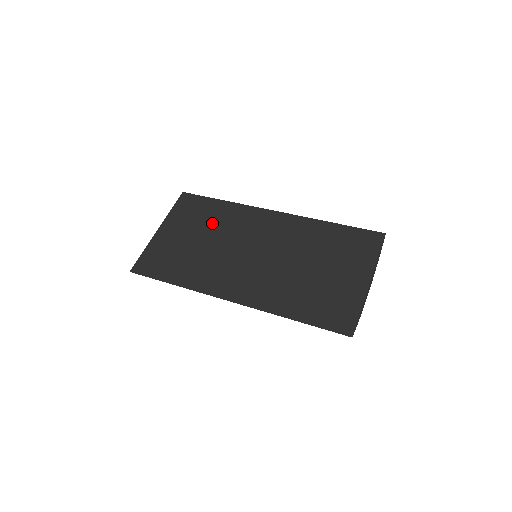
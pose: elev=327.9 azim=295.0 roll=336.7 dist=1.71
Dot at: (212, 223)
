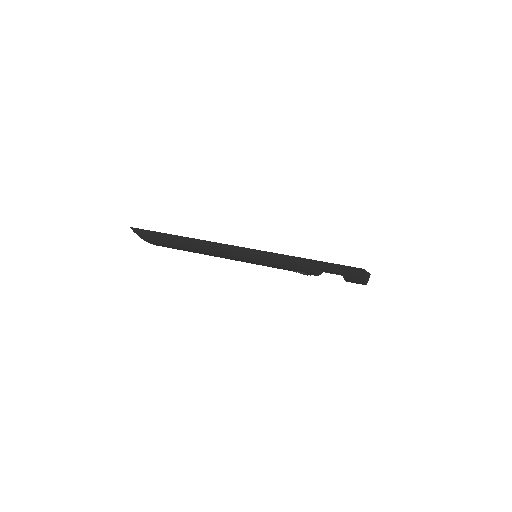
Dot at: occluded
